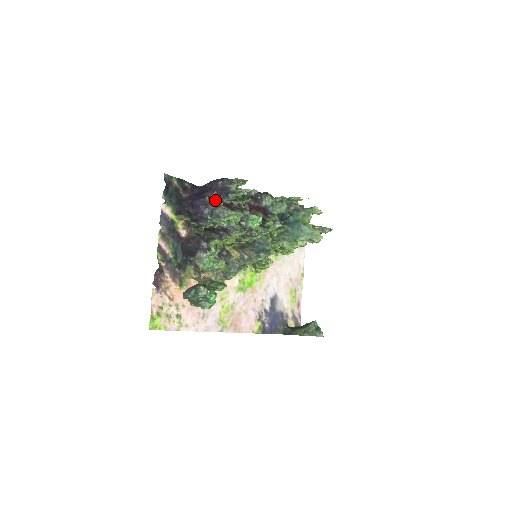
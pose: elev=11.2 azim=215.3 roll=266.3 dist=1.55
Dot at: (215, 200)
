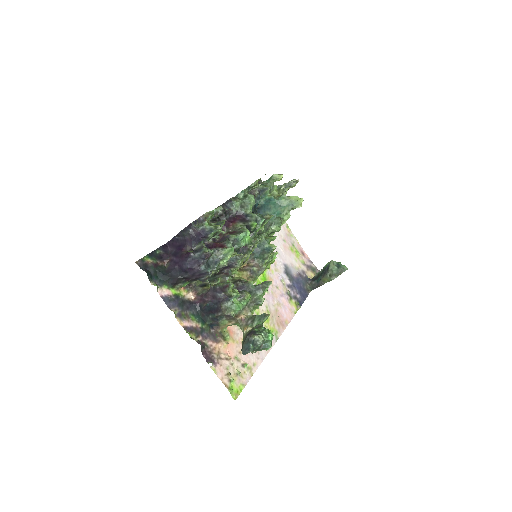
Dot at: (201, 251)
